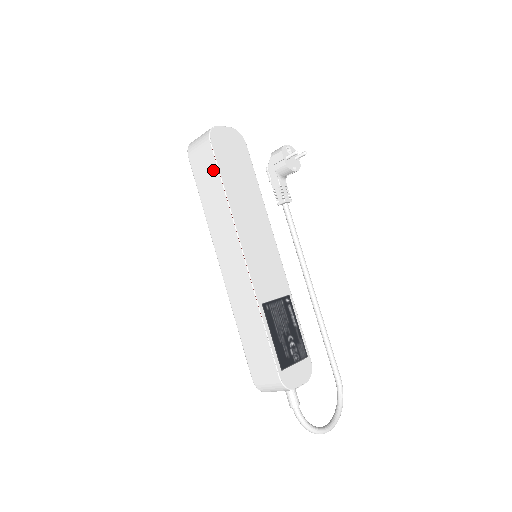
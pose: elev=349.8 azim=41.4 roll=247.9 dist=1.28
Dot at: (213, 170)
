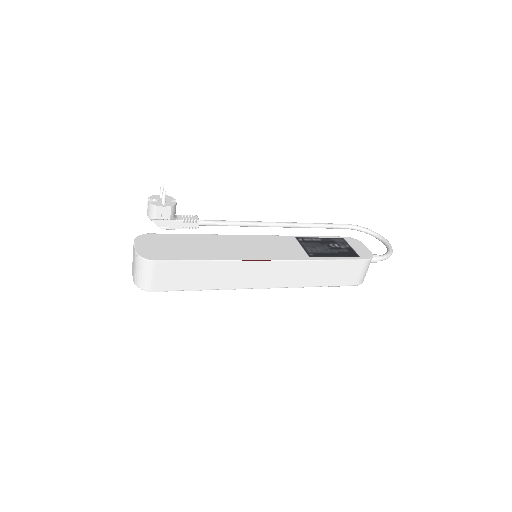
Dot at: (184, 267)
